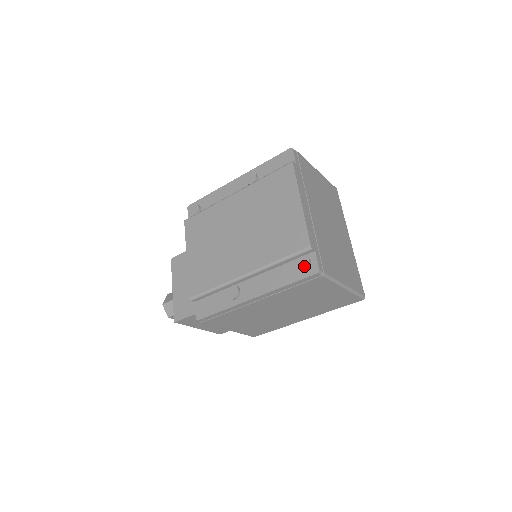
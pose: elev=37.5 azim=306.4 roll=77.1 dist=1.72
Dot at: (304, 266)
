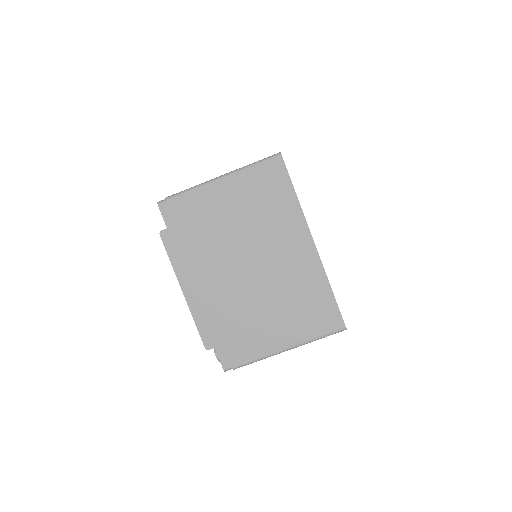
Dot at: (218, 358)
